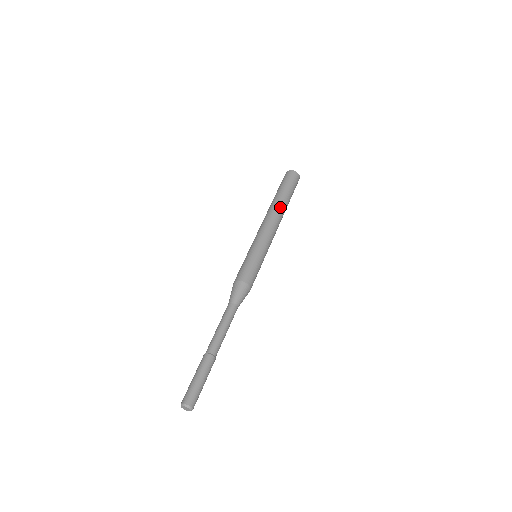
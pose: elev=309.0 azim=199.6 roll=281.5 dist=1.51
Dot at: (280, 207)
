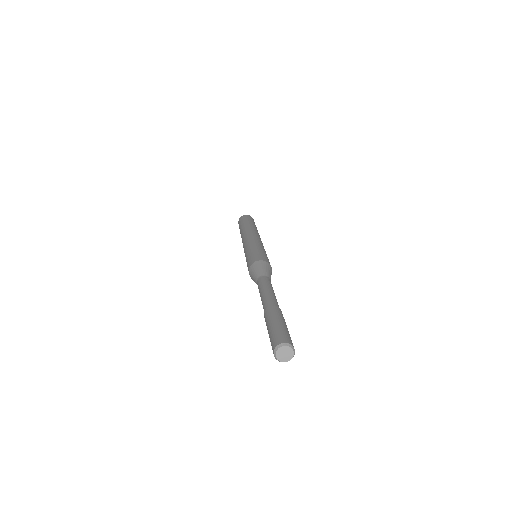
Dot at: (257, 231)
